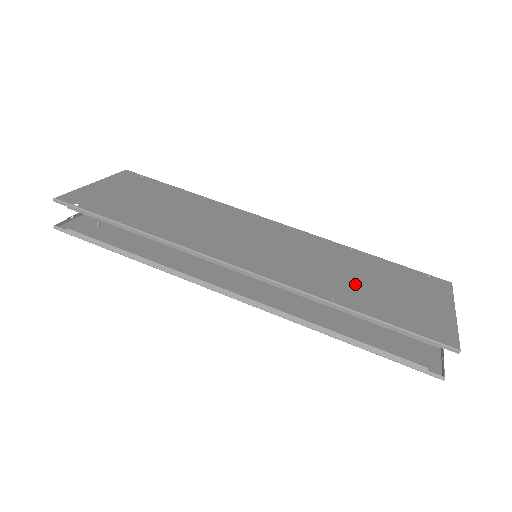
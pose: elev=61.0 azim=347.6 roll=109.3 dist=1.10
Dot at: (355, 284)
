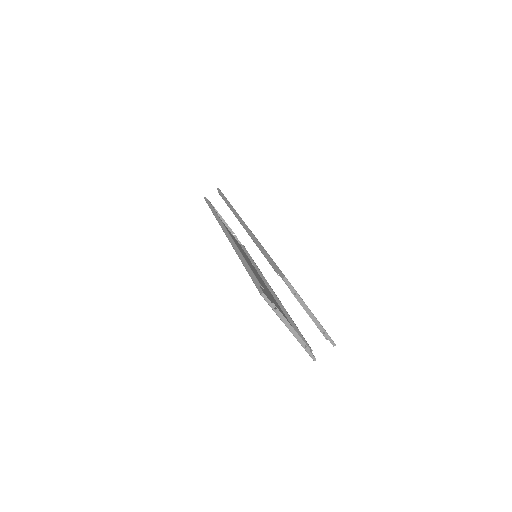
Dot at: occluded
